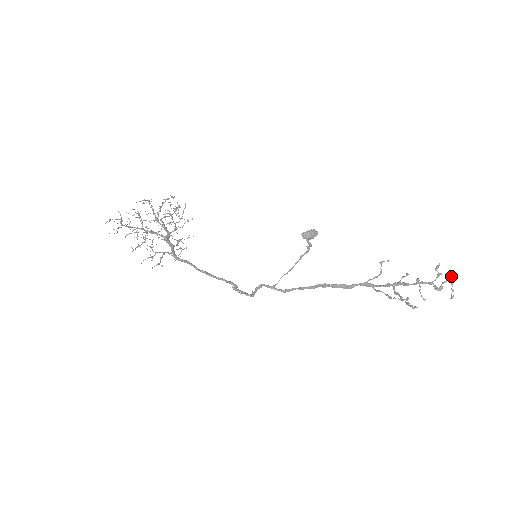
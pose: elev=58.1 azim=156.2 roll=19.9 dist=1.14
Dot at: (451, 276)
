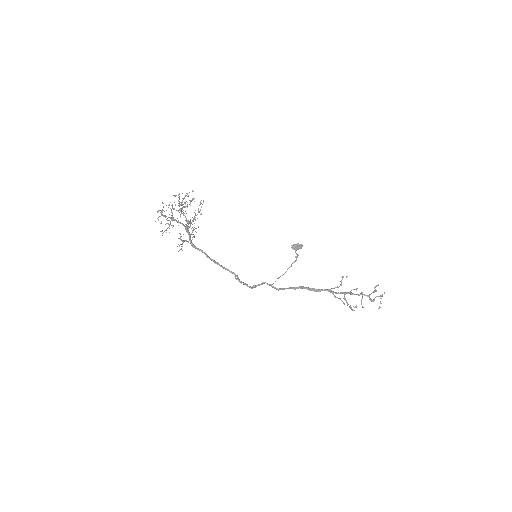
Dot at: occluded
